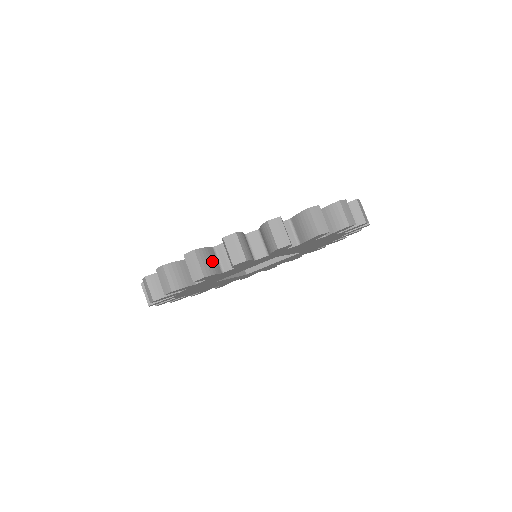
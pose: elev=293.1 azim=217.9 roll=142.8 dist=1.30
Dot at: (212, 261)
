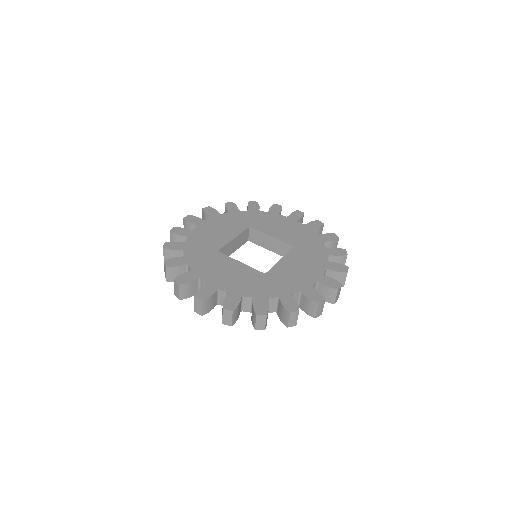
Dot at: (212, 302)
